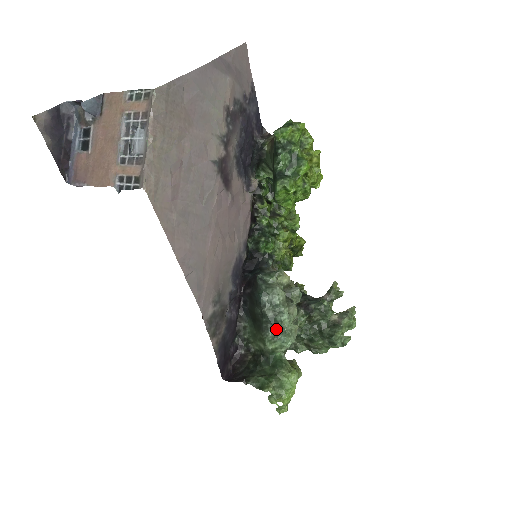
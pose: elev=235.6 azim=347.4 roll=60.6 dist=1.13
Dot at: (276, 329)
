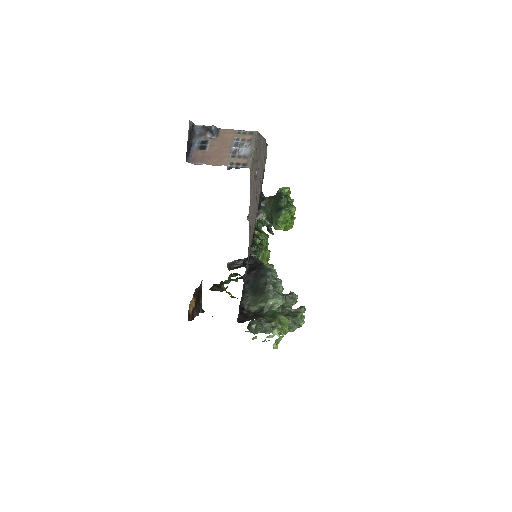
Dot at: (276, 291)
